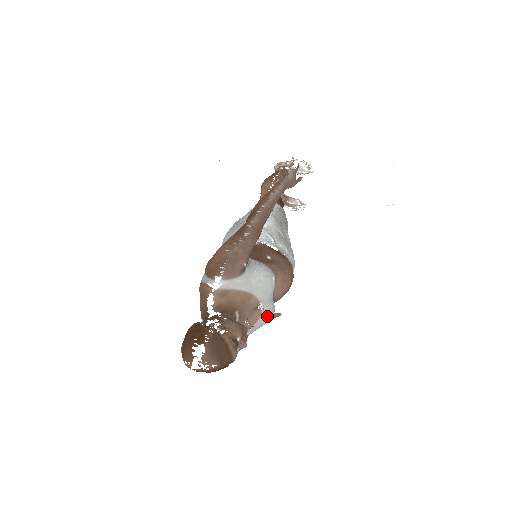
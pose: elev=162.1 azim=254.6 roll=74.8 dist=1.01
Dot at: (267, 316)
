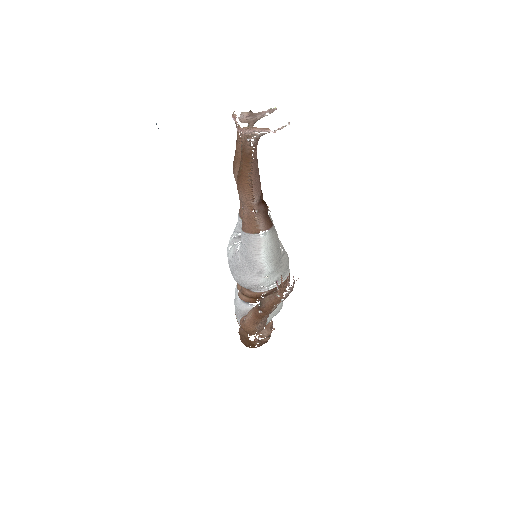
Dot at: occluded
